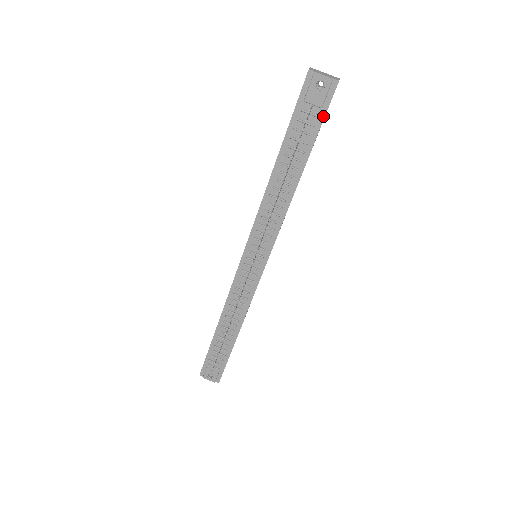
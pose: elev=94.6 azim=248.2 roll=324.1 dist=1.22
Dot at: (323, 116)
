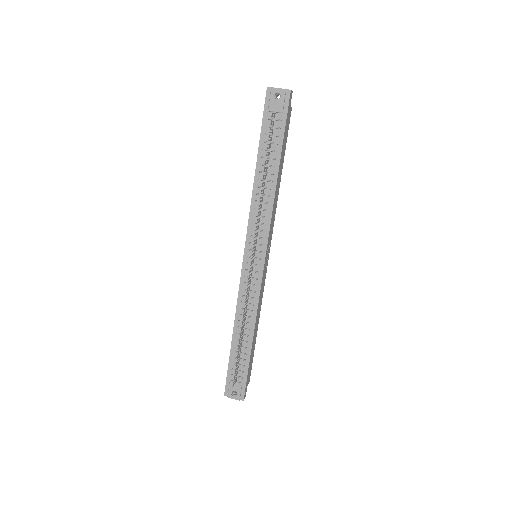
Dot at: (285, 119)
